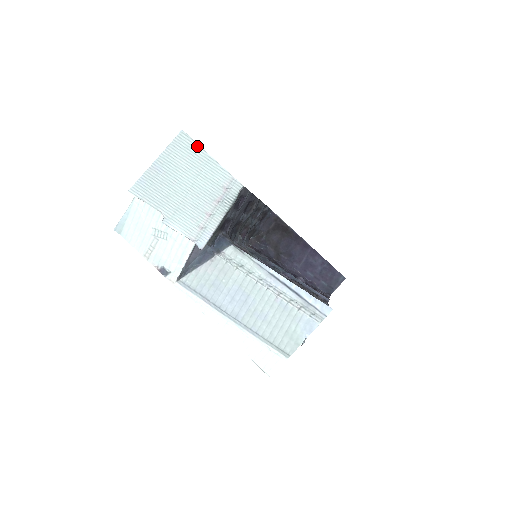
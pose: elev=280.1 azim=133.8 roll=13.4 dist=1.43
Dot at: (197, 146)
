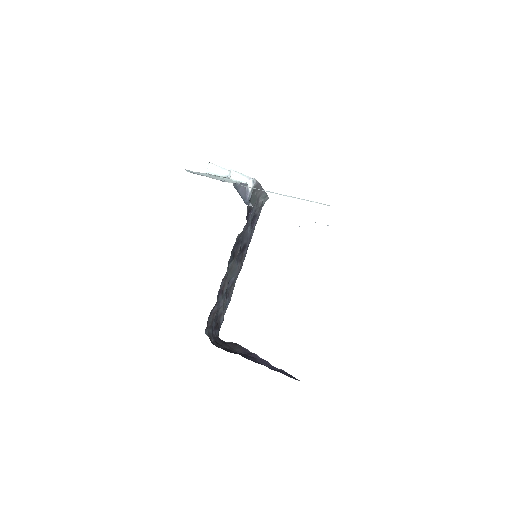
Dot at: occluded
